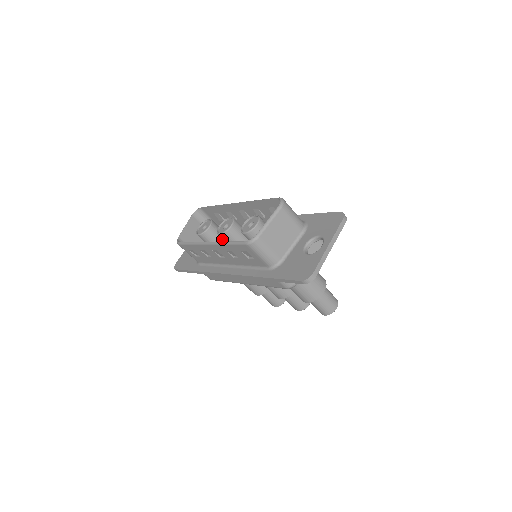
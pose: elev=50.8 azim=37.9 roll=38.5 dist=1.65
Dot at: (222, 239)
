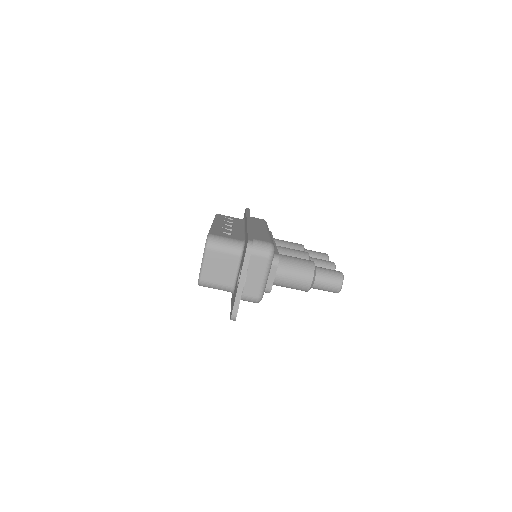
Dot at: occluded
